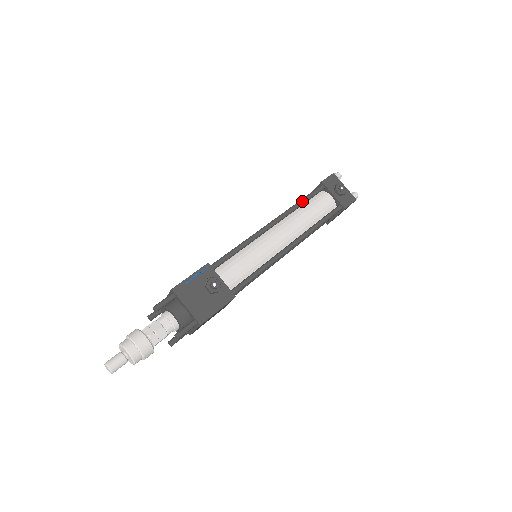
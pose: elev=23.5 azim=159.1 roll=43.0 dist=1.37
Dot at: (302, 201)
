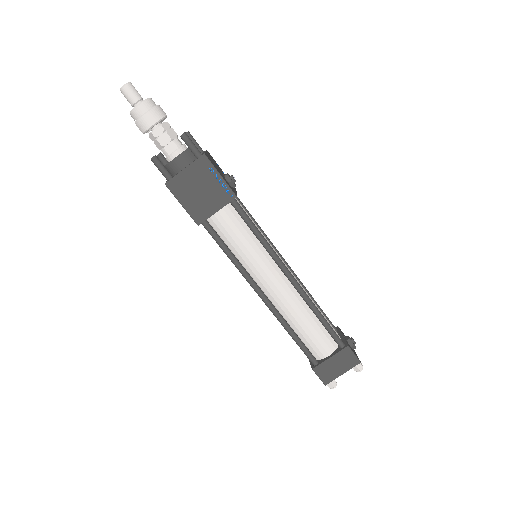
Dot at: (316, 302)
